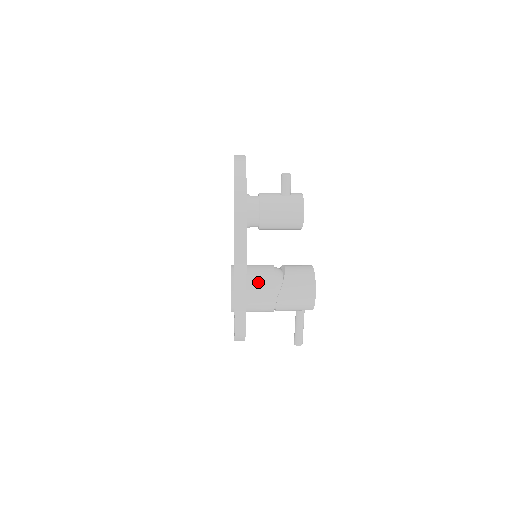
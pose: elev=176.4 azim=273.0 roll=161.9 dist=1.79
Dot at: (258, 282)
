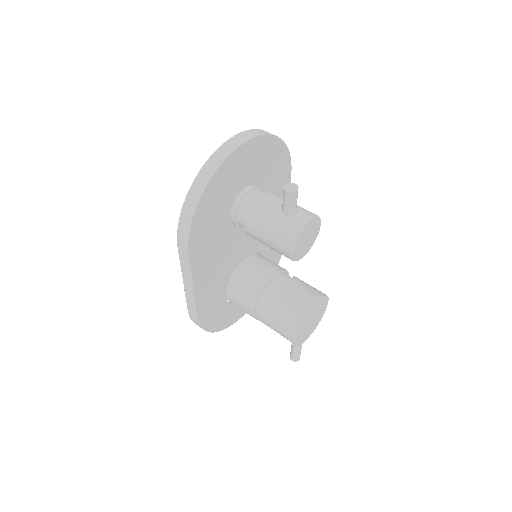
Dot at: (242, 287)
